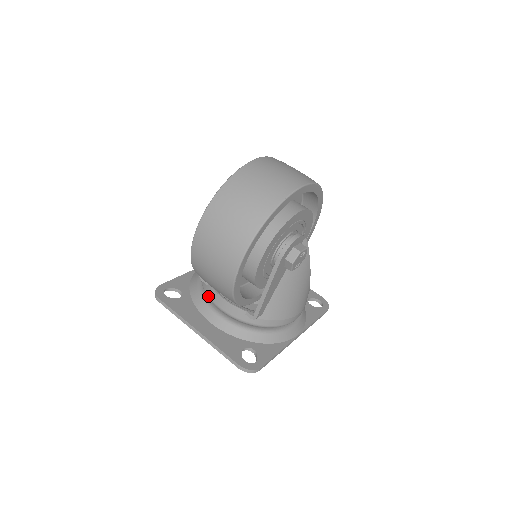
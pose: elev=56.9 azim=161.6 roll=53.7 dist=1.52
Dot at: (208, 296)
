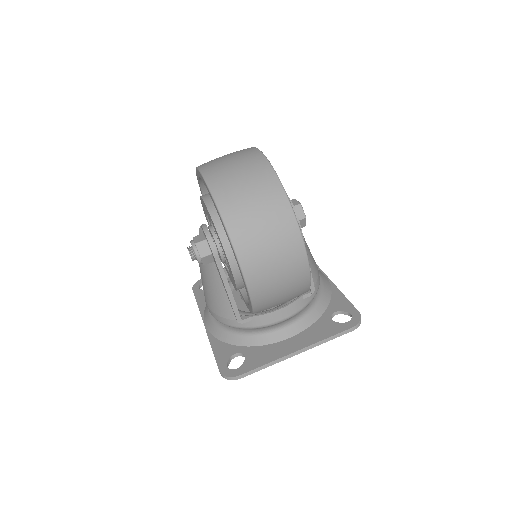
Dot at: (262, 326)
